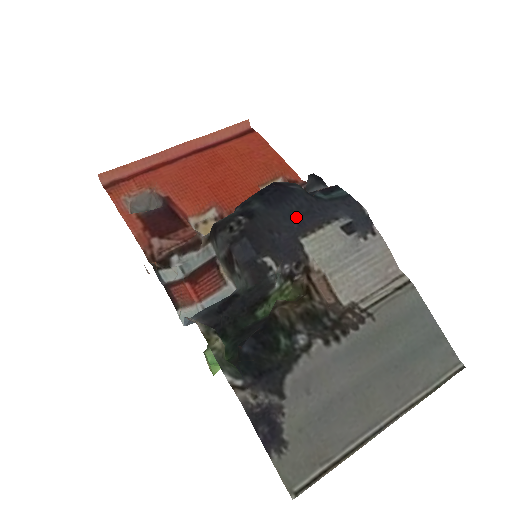
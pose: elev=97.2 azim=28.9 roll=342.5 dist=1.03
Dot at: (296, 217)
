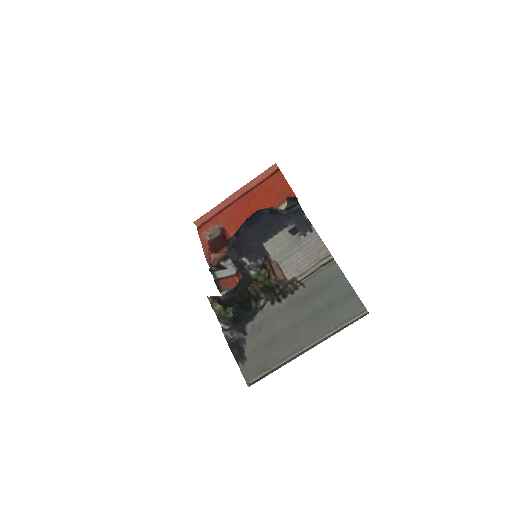
Dot at: (263, 230)
